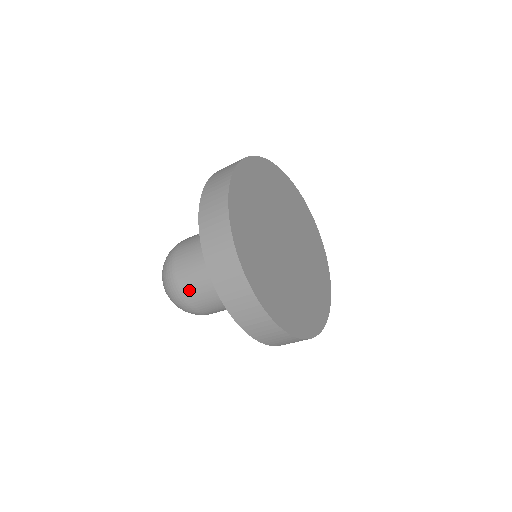
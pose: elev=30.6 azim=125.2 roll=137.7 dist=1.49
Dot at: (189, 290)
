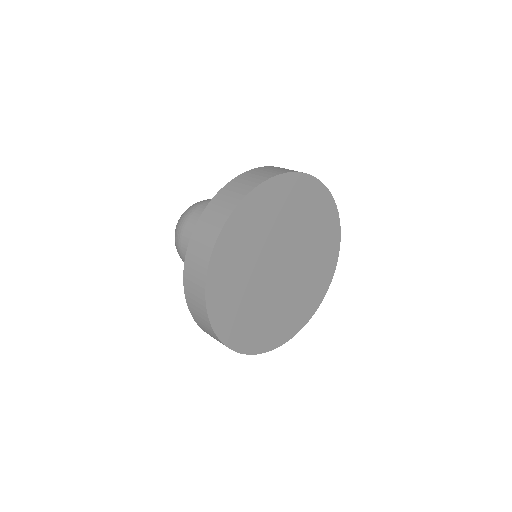
Dot at: occluded
